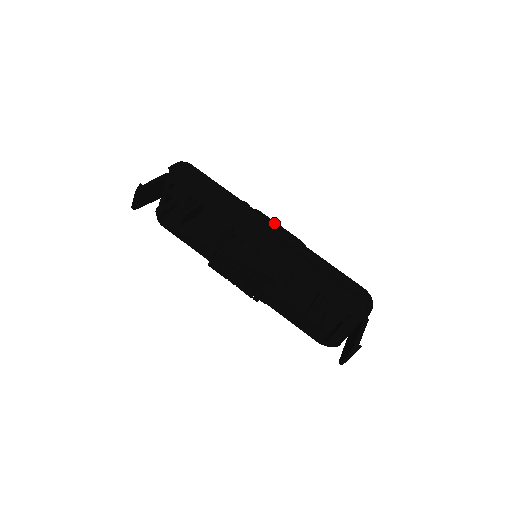
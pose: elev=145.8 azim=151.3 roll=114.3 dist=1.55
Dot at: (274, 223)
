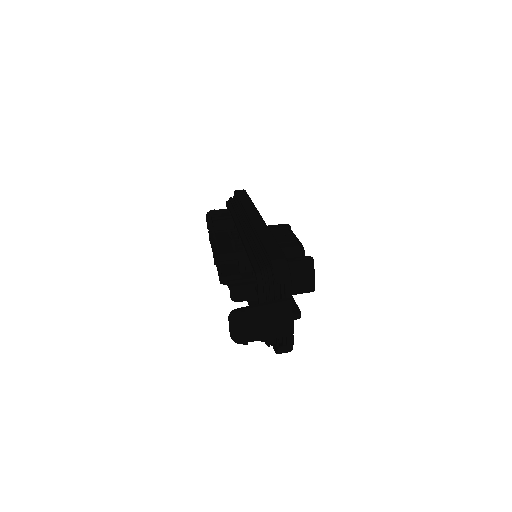
Dot at: (290, 232)
